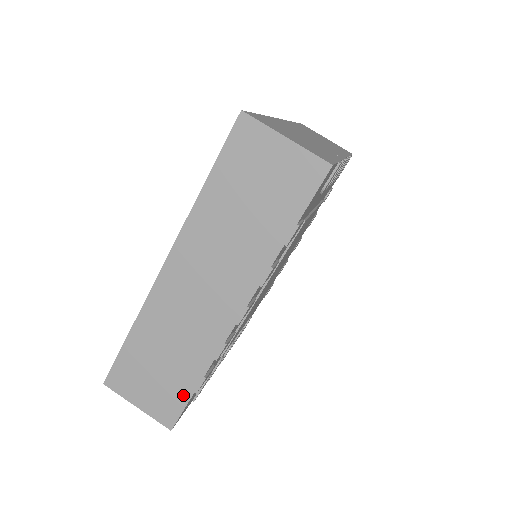
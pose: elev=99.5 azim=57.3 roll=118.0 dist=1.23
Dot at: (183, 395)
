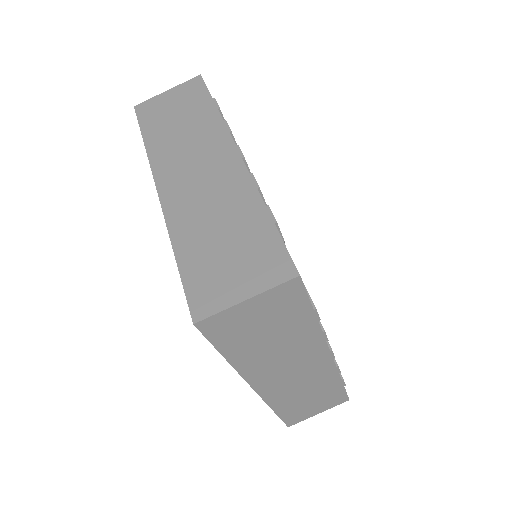
Dot at: (339, 392)
